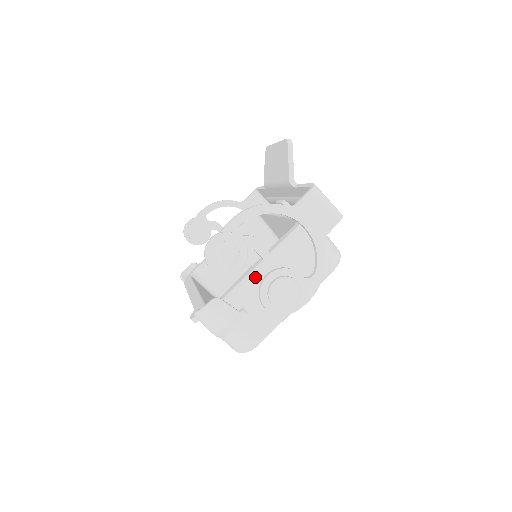
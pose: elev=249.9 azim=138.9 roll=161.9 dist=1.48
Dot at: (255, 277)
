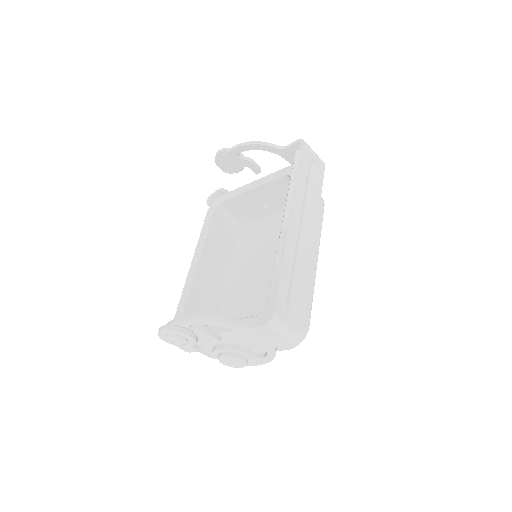
Dot at: occluded
